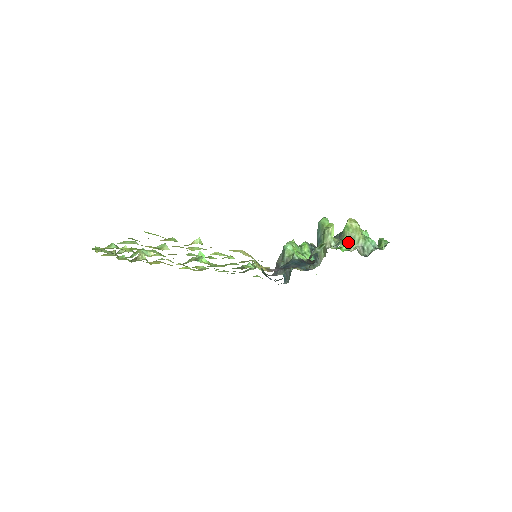
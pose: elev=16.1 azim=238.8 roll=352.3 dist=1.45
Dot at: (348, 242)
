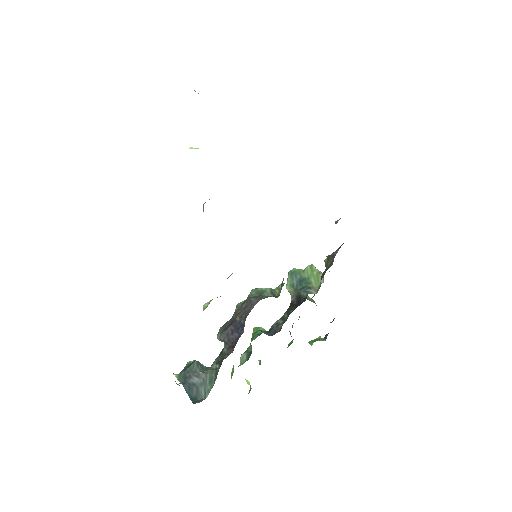
Dot at: (314, 302)
